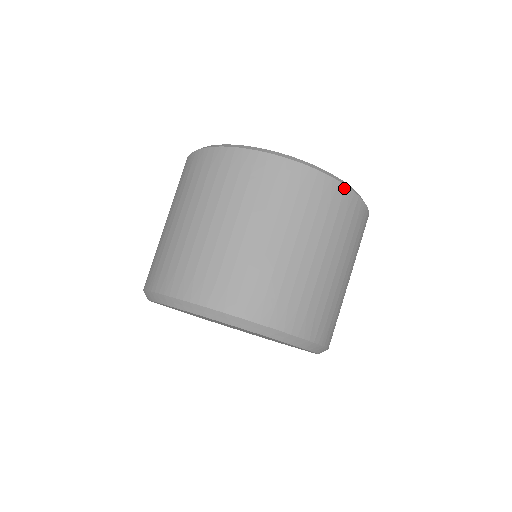
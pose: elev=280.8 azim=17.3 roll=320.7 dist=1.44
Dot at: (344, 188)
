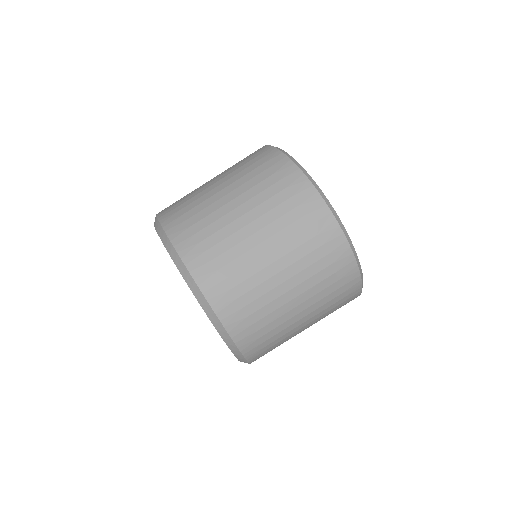
Dot at: (316, 193)
